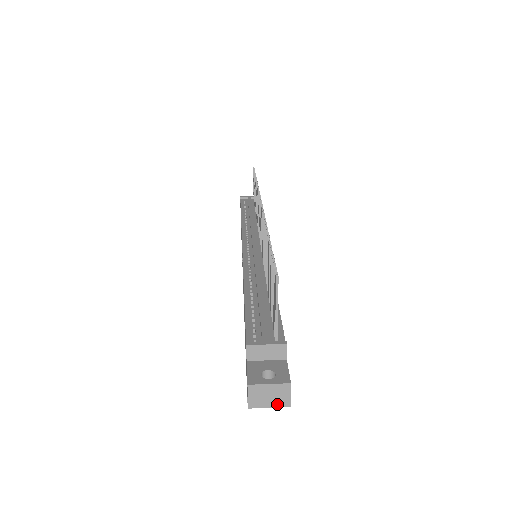
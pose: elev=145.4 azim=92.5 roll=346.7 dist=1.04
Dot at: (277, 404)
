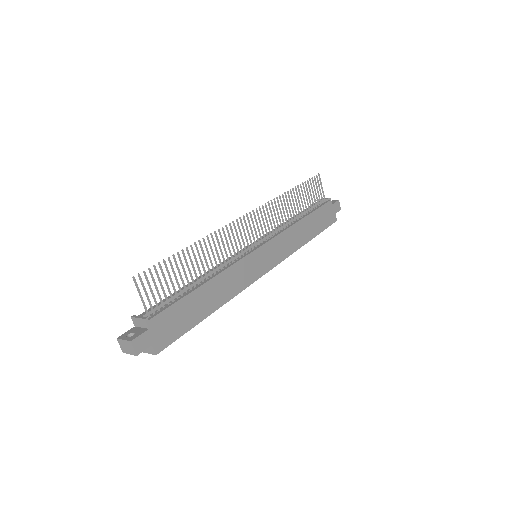
Dot at: (131, 353)
